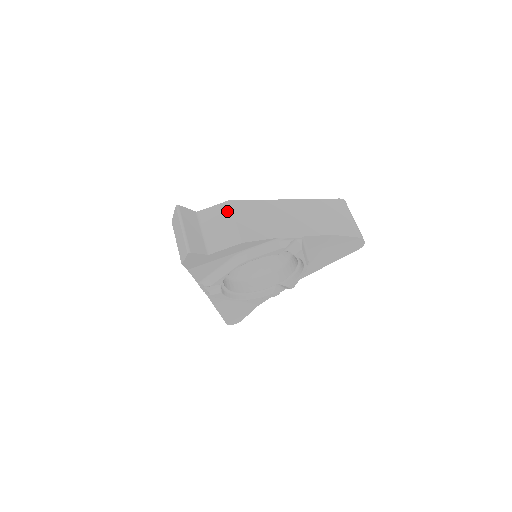
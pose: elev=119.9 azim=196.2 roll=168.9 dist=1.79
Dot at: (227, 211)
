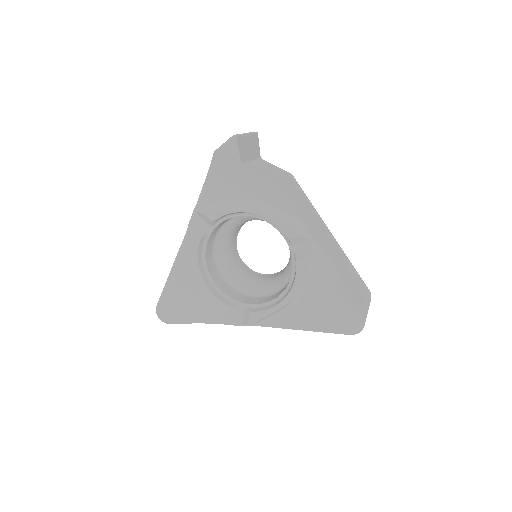
Dot at: (284, 173)
